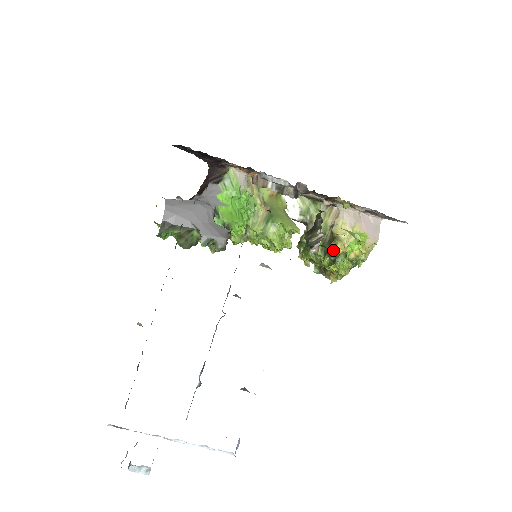
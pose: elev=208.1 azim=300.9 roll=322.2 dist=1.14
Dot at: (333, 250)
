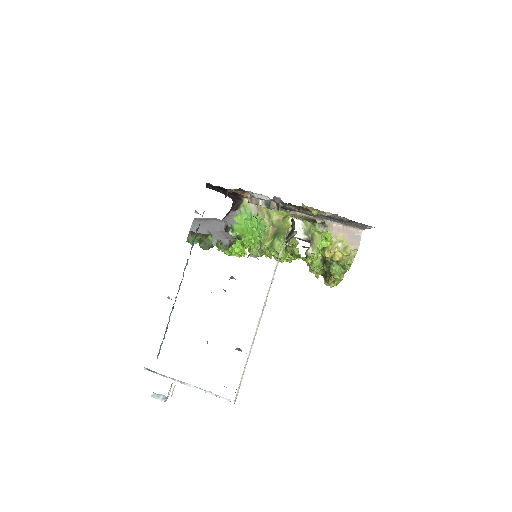
Dot at: occluded
